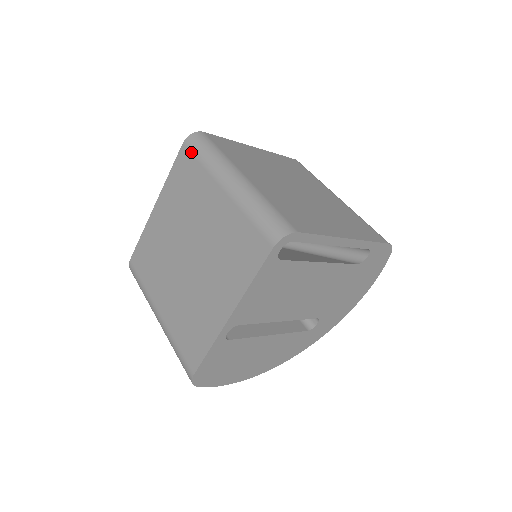
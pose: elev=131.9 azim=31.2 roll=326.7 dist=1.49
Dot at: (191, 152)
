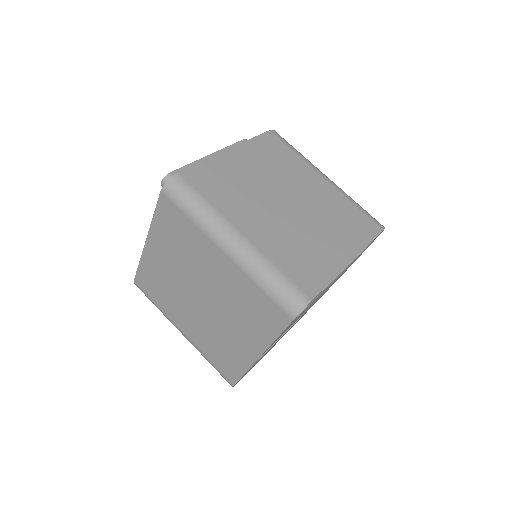
Dot at: (174, 205)
